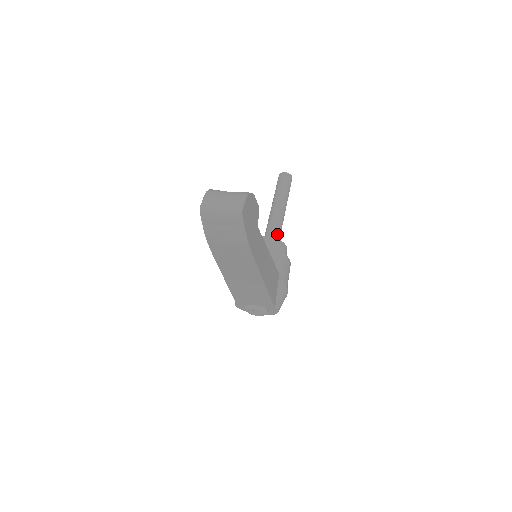
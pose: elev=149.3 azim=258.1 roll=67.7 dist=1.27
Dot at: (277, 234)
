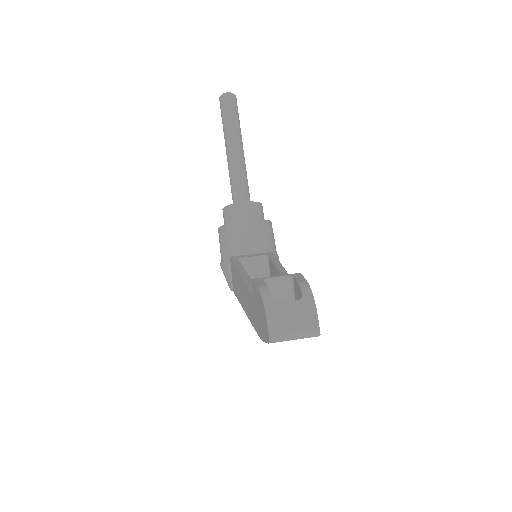
Dot at: (247, 190)
